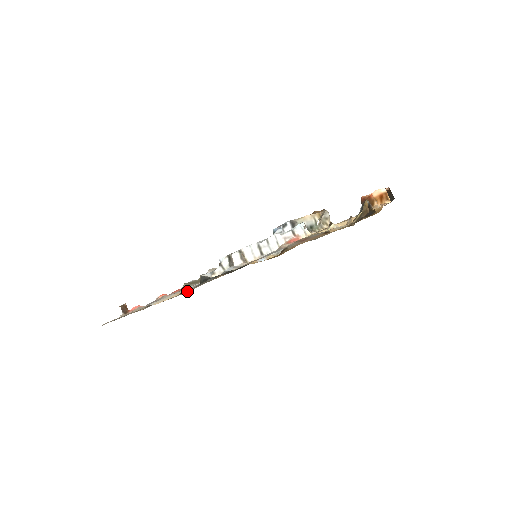
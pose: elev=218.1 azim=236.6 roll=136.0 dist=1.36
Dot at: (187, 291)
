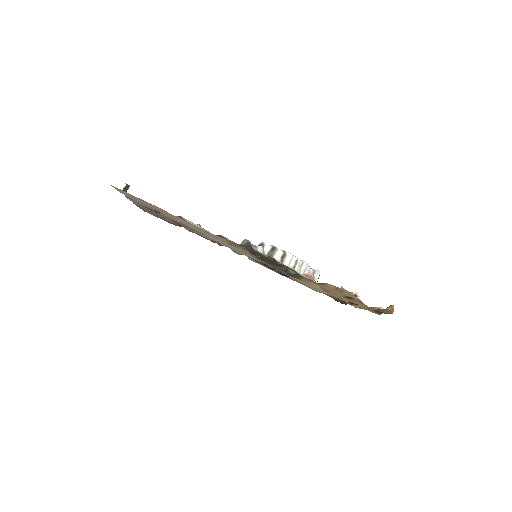
Dot at: (222, 238)
